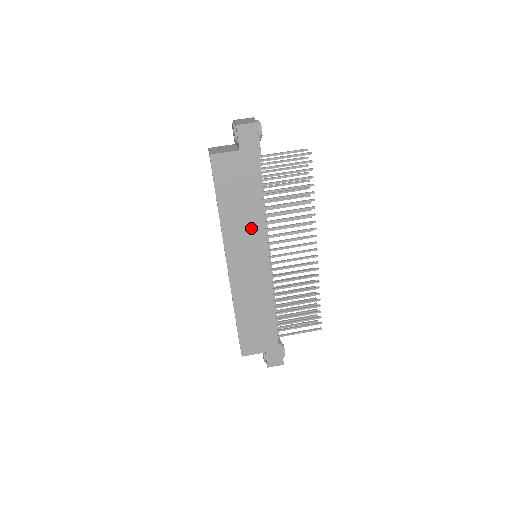
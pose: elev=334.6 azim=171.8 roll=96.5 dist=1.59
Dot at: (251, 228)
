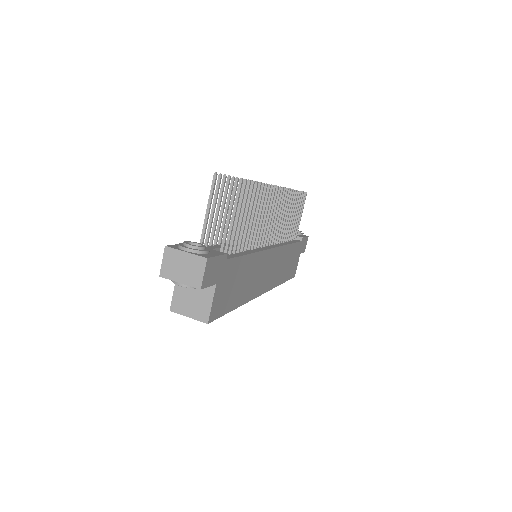
Dot at: (256, 268)
